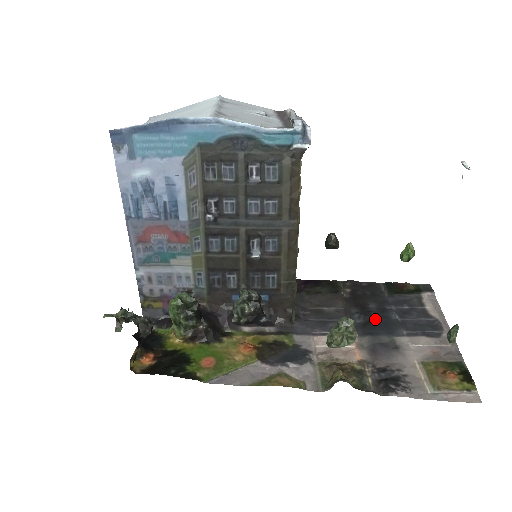
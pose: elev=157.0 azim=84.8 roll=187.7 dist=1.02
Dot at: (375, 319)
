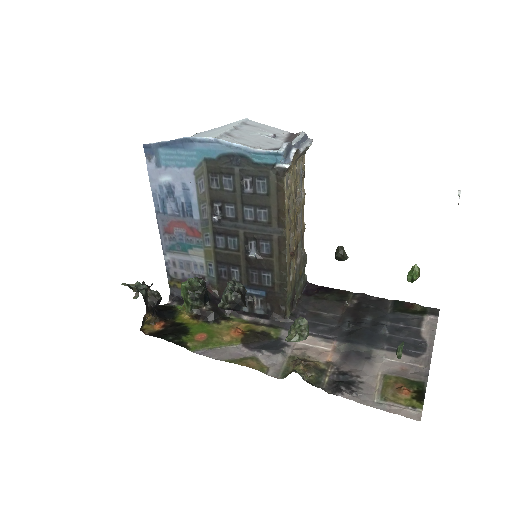
Dot at: (362, 330)
